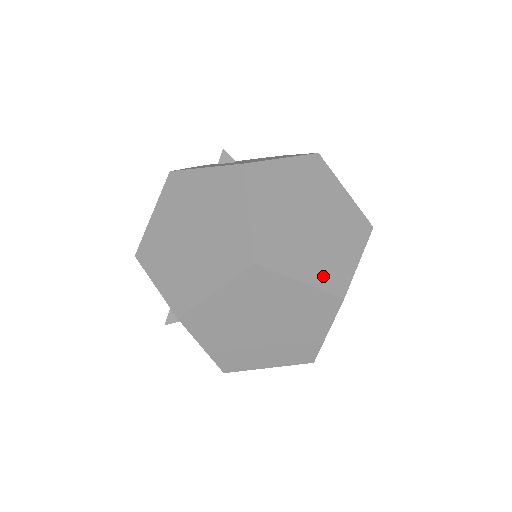
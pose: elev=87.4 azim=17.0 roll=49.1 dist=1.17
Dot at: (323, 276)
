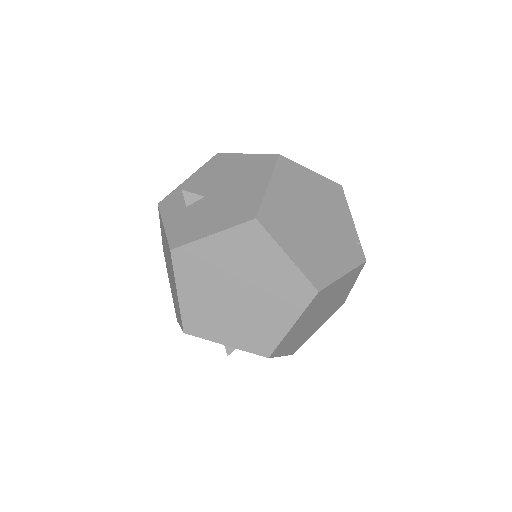
Dot at: (349, 257)
